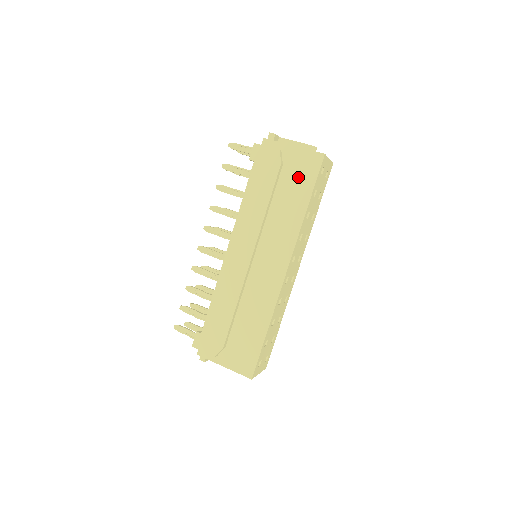
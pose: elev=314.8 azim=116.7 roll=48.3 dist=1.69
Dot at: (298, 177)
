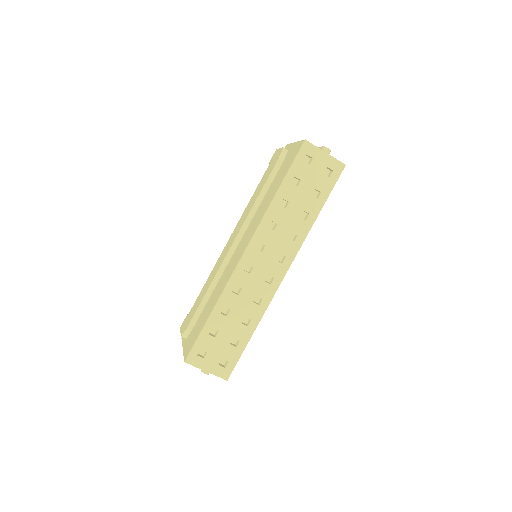
Dot at: (285, 167)
